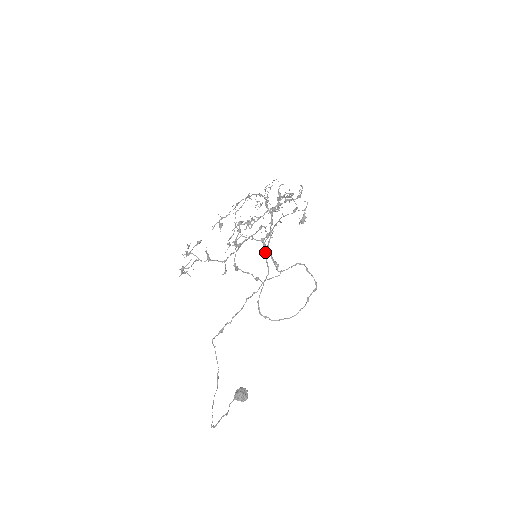
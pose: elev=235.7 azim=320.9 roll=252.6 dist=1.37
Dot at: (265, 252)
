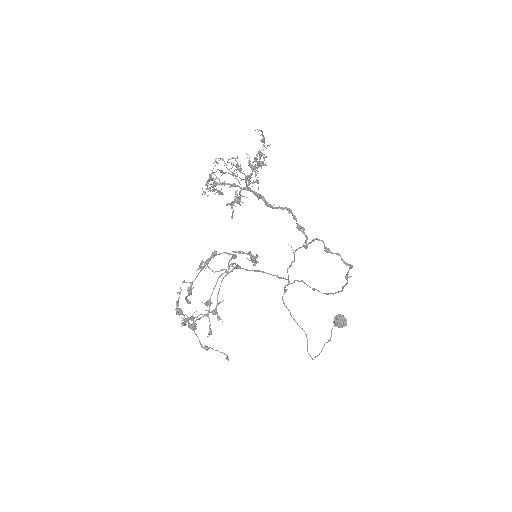
Dot at: occluded
